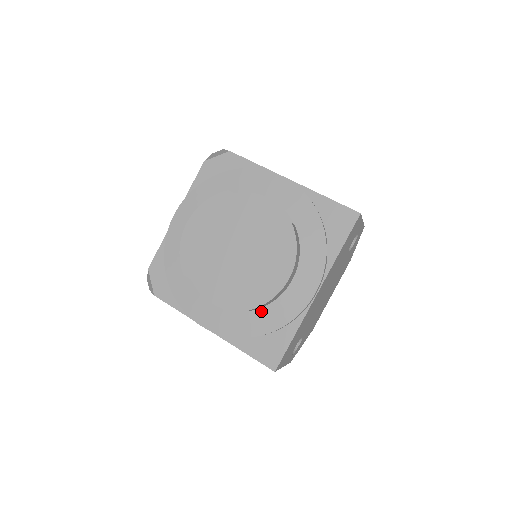
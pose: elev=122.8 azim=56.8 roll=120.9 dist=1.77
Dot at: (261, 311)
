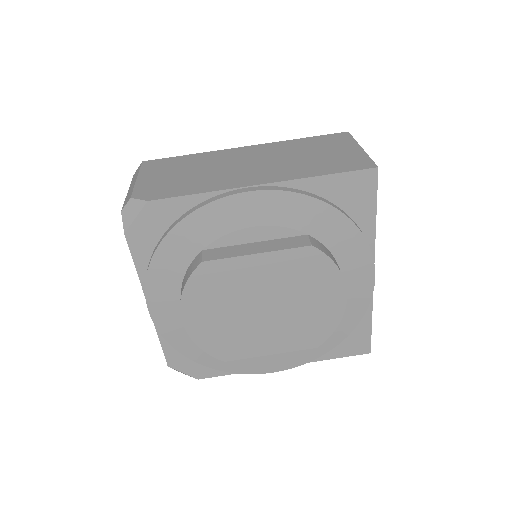
Dot at: occluded
